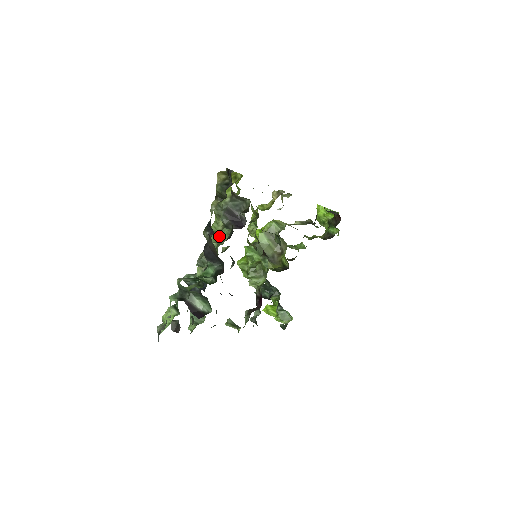
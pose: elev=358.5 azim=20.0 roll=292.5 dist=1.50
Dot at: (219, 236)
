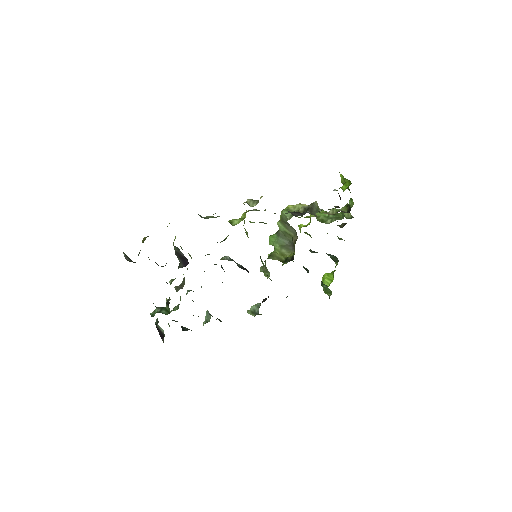
Dot at: occluded
